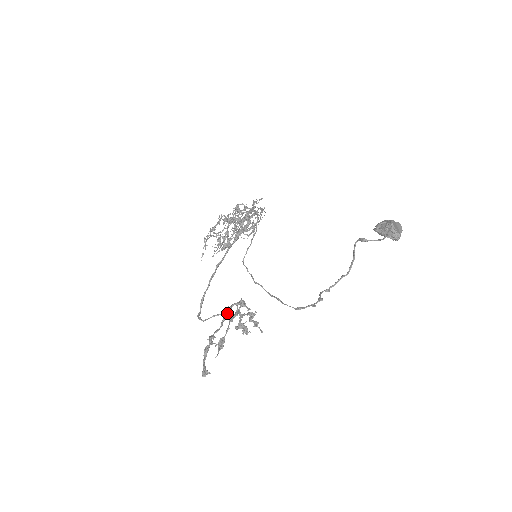
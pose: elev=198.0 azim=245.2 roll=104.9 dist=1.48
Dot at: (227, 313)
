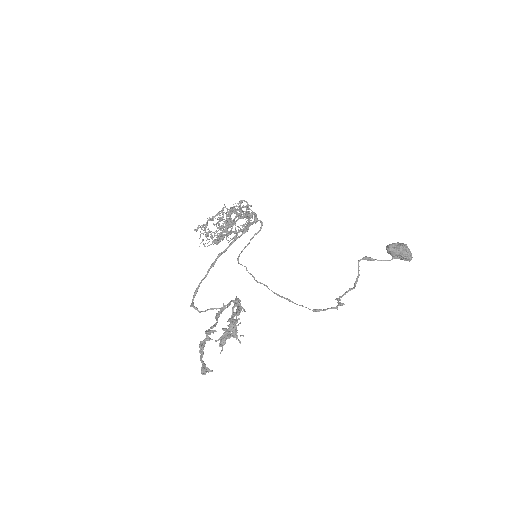
Dot at: (222, 310)
